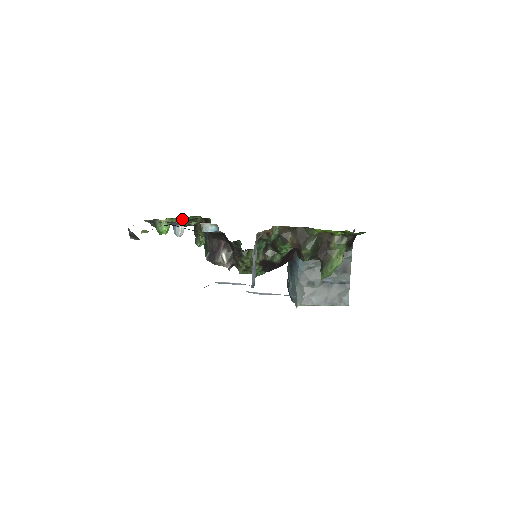
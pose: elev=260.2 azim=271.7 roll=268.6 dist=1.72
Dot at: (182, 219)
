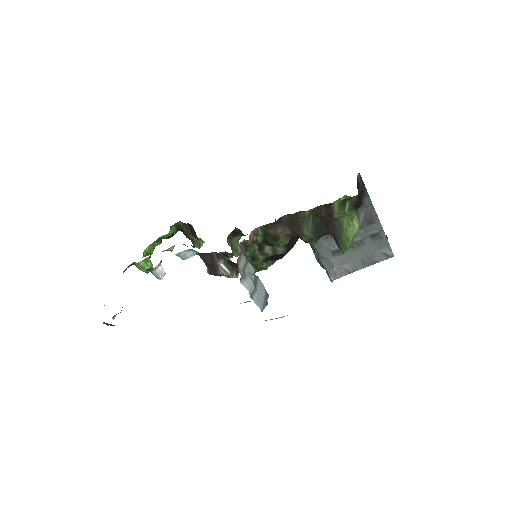
Dot at: occluded
